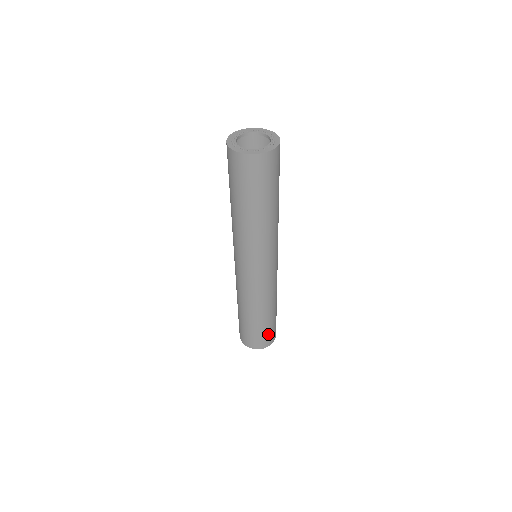
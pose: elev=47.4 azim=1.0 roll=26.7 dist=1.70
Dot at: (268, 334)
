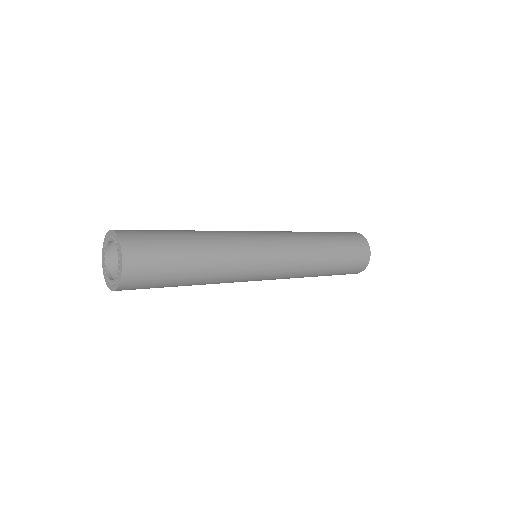
Dot at: occluded
